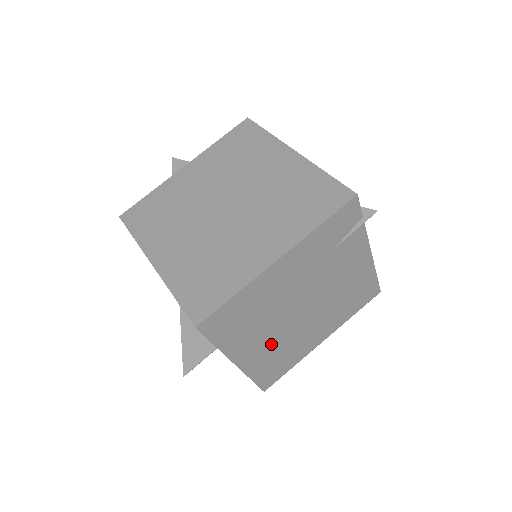
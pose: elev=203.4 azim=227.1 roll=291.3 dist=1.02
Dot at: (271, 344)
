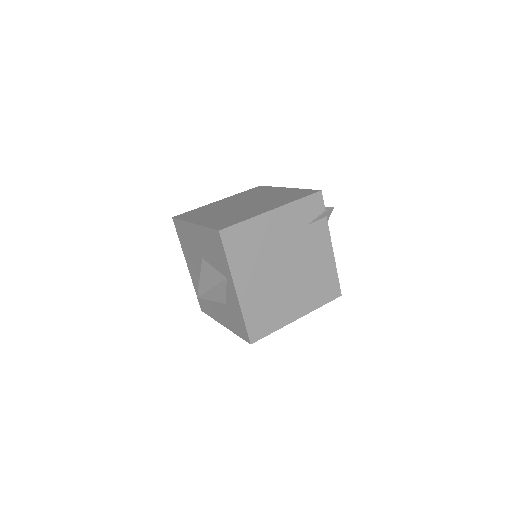
Dot at: (261, 289)
